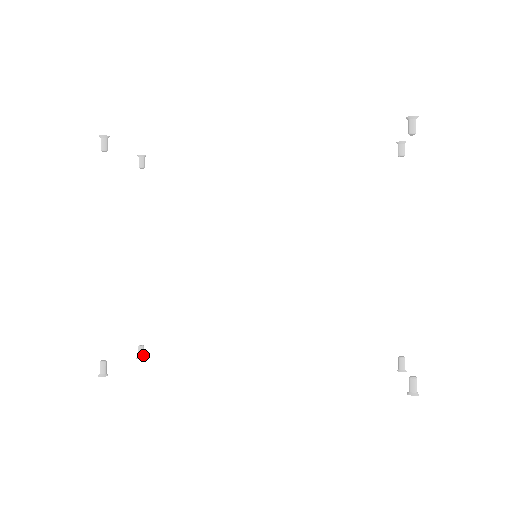
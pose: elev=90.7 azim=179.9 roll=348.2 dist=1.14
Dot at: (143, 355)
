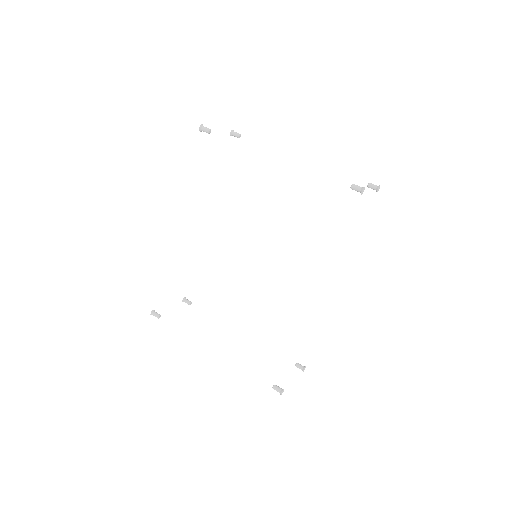
Dot at: (303, 367)
